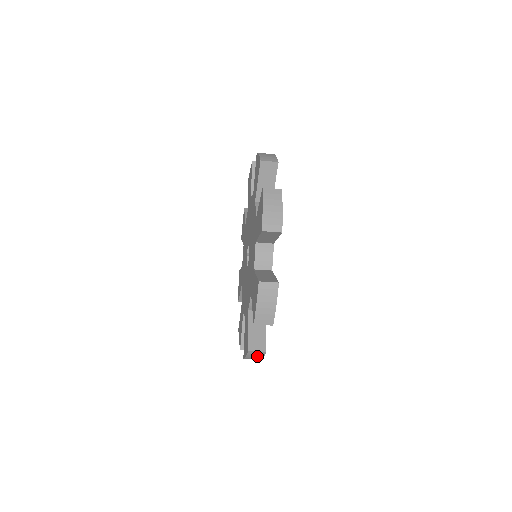
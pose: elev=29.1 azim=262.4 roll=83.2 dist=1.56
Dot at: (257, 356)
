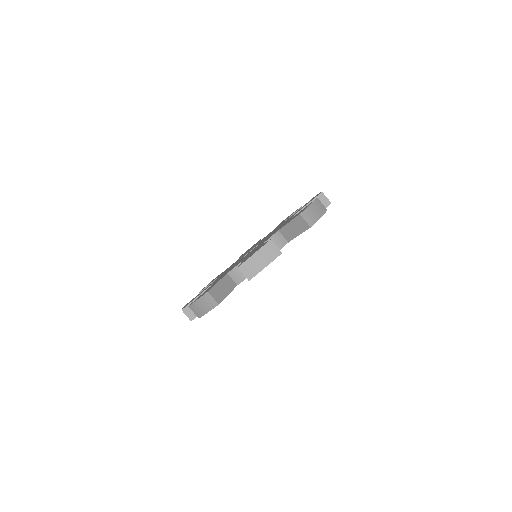
Dot at: (206, 306)
